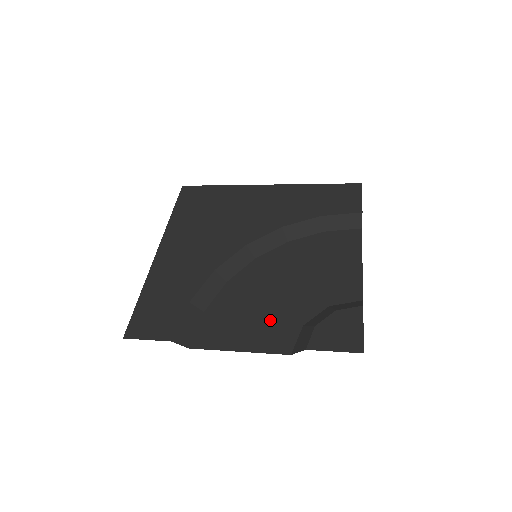
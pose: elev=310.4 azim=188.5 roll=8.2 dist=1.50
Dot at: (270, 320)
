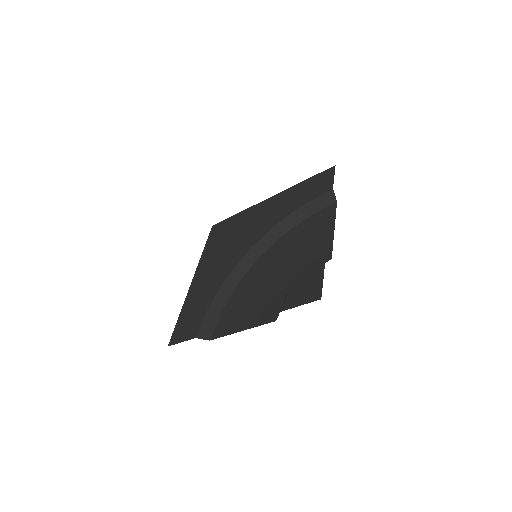
Dot at: (264, 300)
